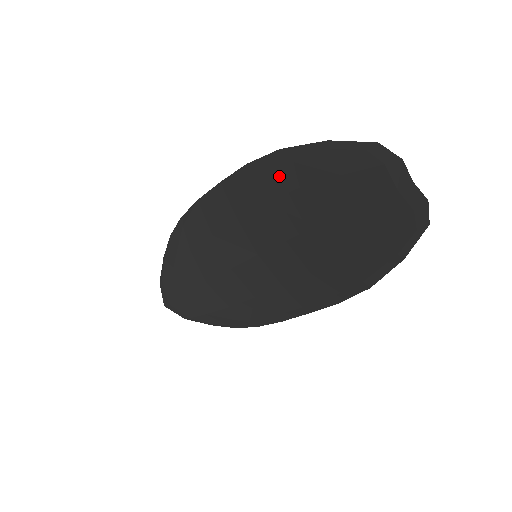
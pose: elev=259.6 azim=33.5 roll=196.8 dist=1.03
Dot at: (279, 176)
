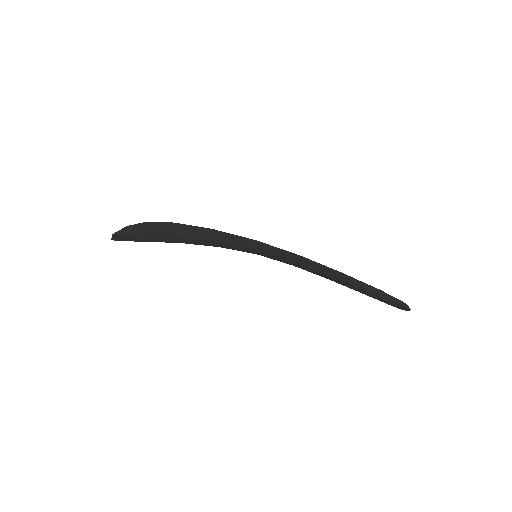
Dot at: (327, 272)
